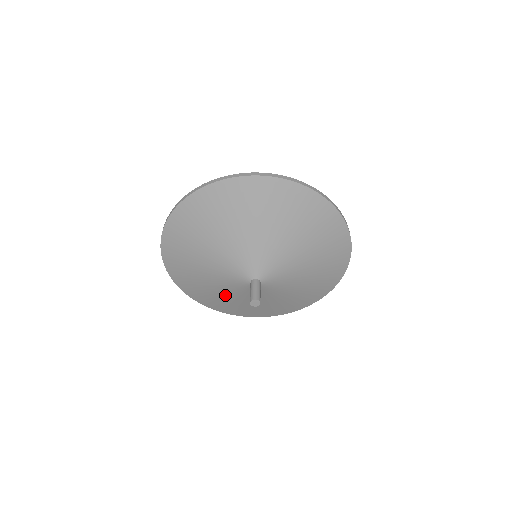
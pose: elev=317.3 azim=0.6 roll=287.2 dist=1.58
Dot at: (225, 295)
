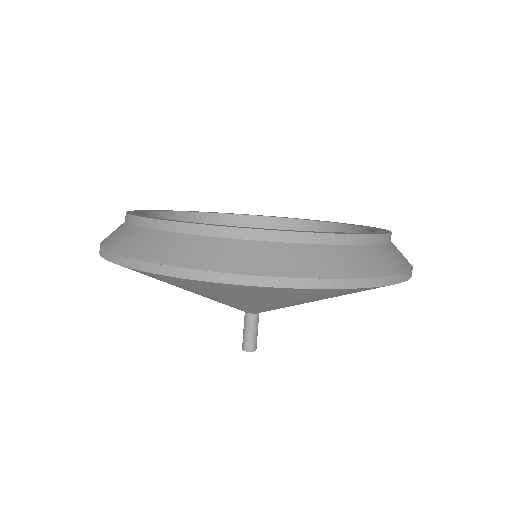
Dot at: occluded
